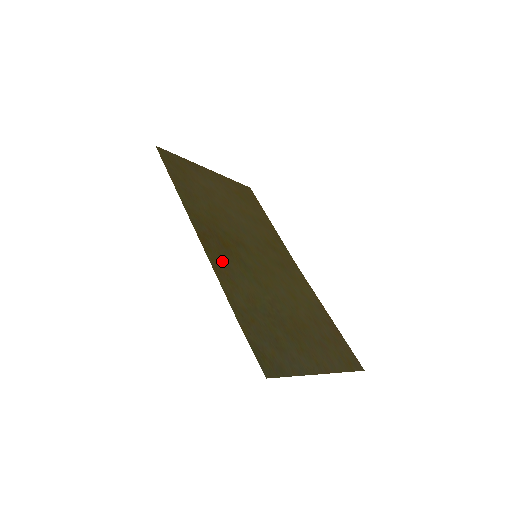
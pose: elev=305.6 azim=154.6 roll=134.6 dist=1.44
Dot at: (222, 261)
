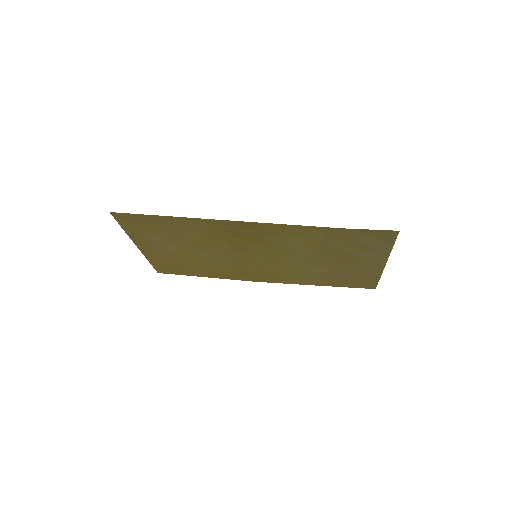
Dot at: (269, 232)
